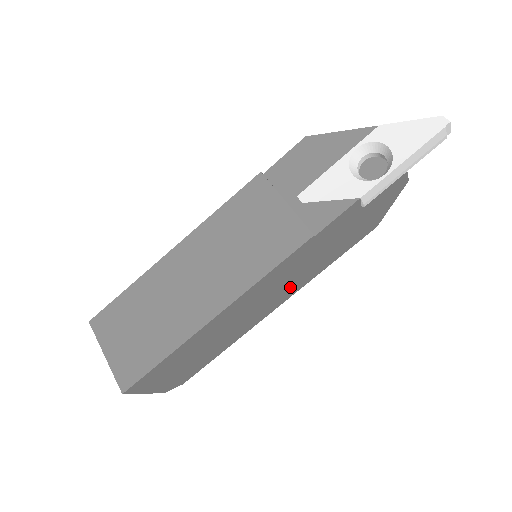
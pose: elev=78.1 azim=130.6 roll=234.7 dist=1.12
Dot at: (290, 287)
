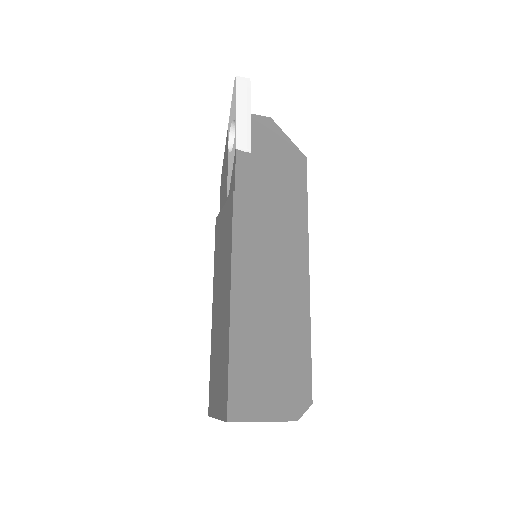
Dot at: (289, 243)
